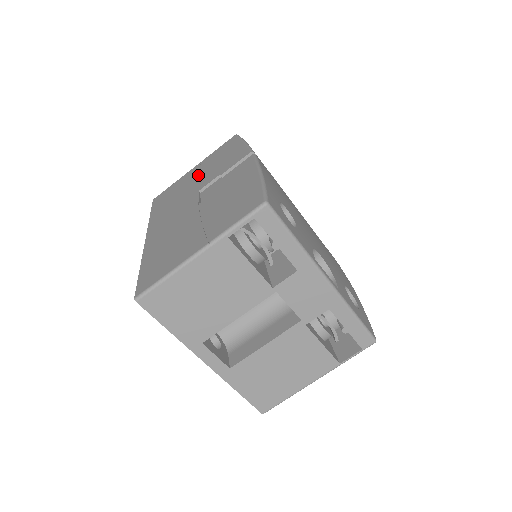
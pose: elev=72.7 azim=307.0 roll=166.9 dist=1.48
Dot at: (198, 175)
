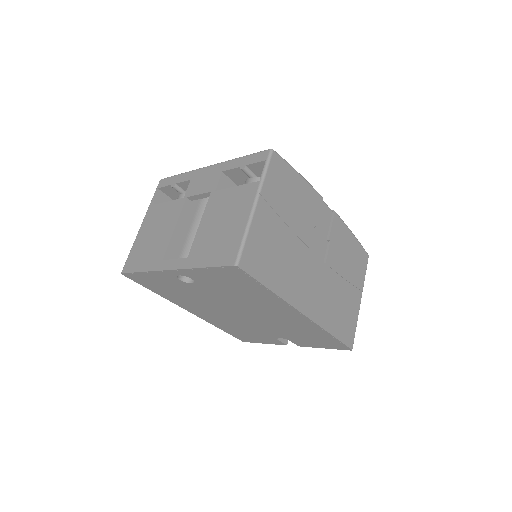
Dot at: occluded
